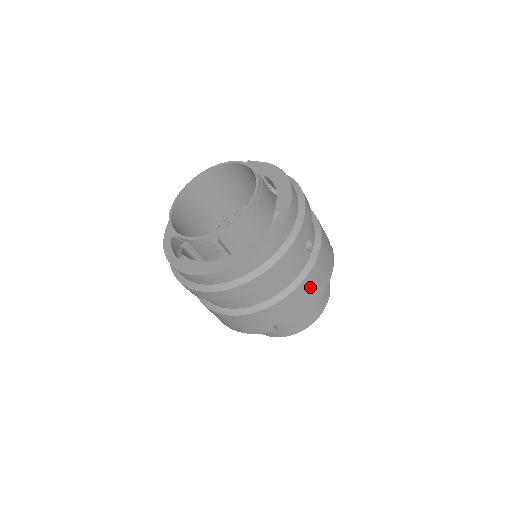
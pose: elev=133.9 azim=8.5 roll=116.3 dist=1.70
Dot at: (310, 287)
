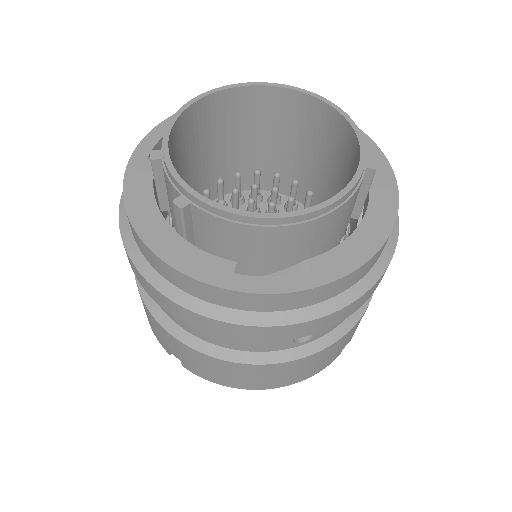
Dot at: (247, 374)
